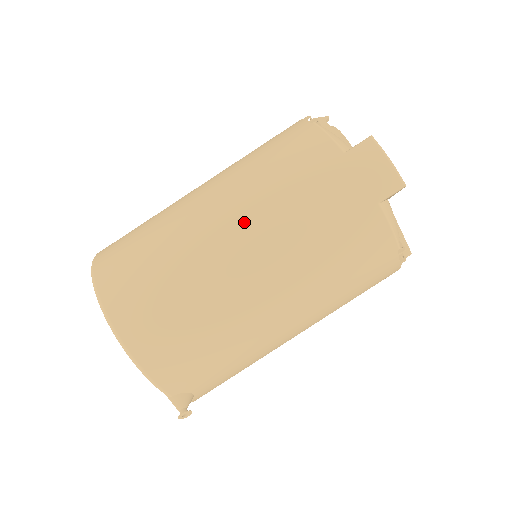
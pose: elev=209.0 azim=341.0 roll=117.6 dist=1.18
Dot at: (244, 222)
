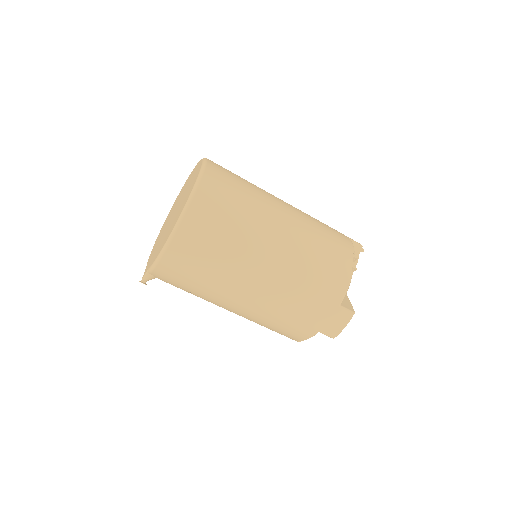
Dot at: (276, 276)
